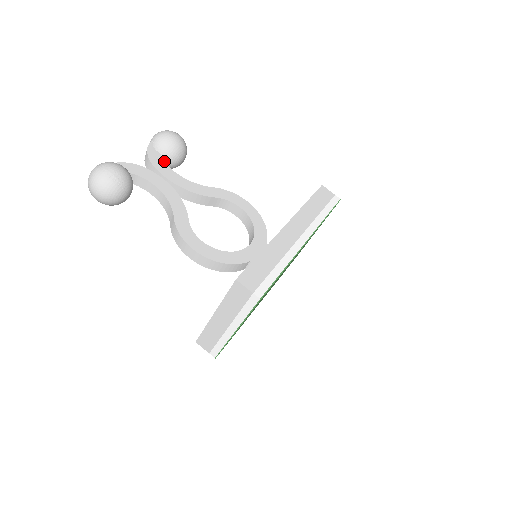
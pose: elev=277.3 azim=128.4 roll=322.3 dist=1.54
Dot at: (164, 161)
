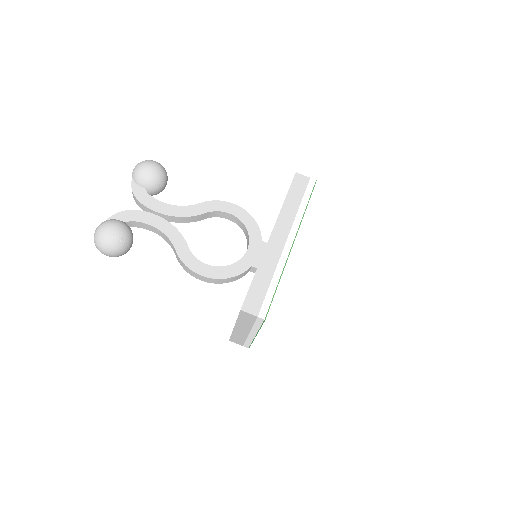
Dot at: (150, 192)
